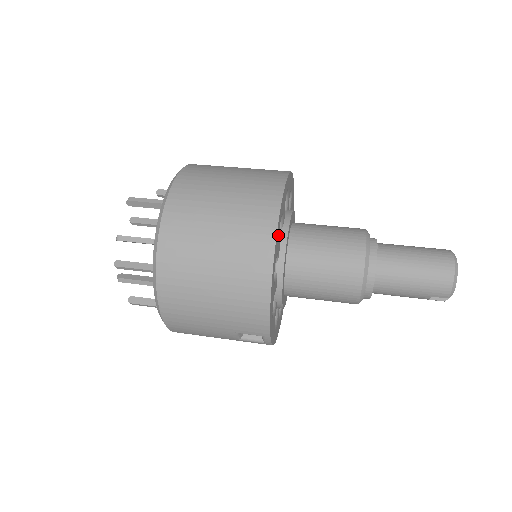
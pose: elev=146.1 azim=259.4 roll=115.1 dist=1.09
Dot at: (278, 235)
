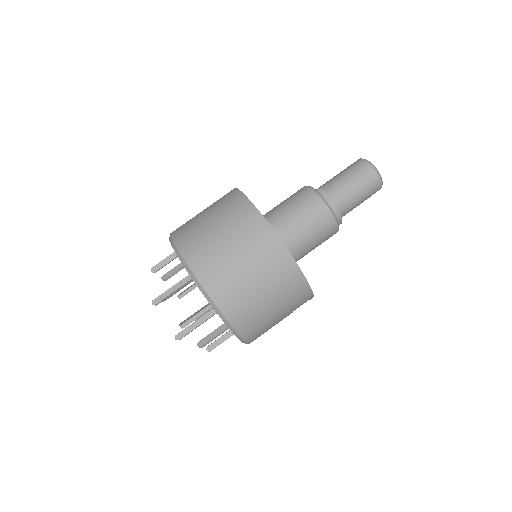
Dot at: occluded
